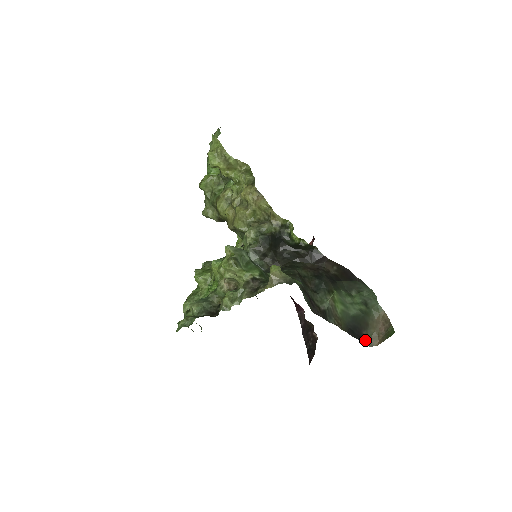
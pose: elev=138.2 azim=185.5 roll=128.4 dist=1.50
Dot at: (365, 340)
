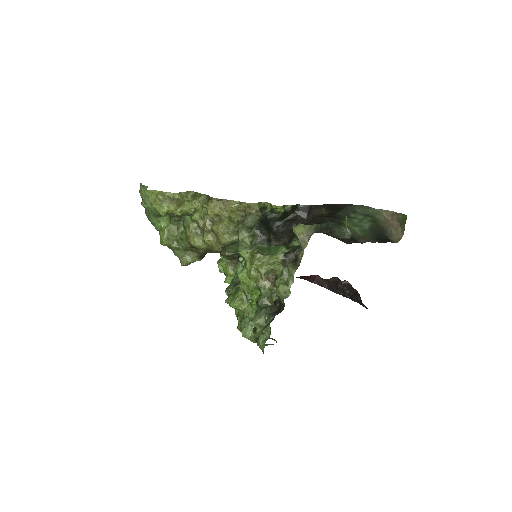
Dot at: (392, 240)
